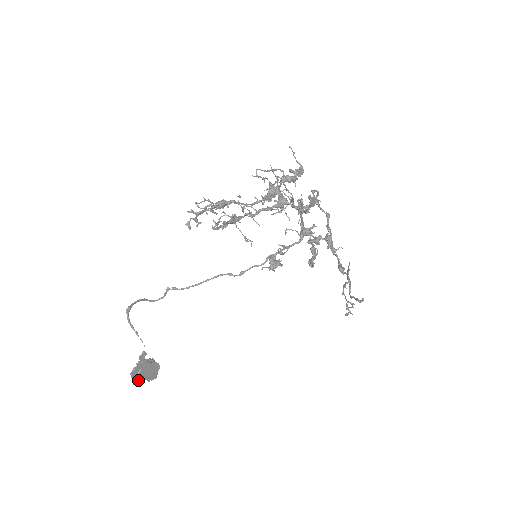
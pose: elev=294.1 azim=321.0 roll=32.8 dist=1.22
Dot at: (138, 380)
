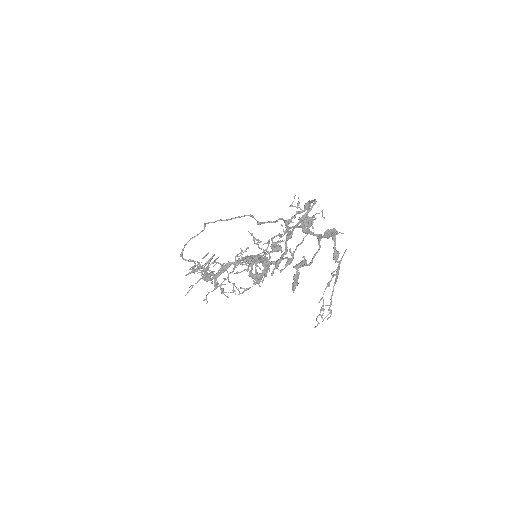
Dot at: occluded
